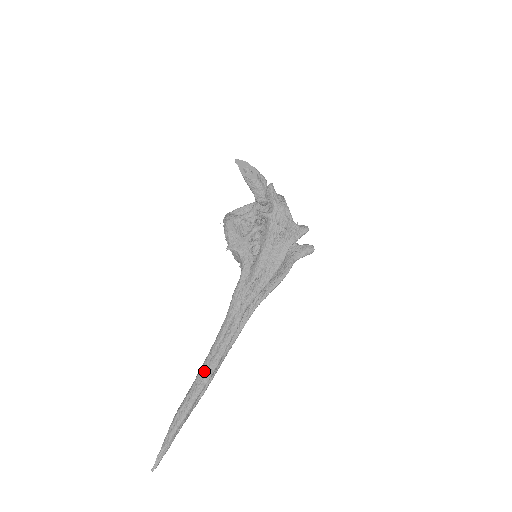
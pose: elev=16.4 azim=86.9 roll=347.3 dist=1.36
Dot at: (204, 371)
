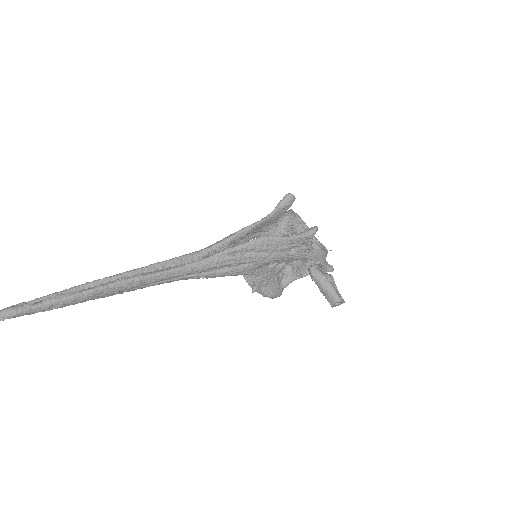
Dot at: occluded
